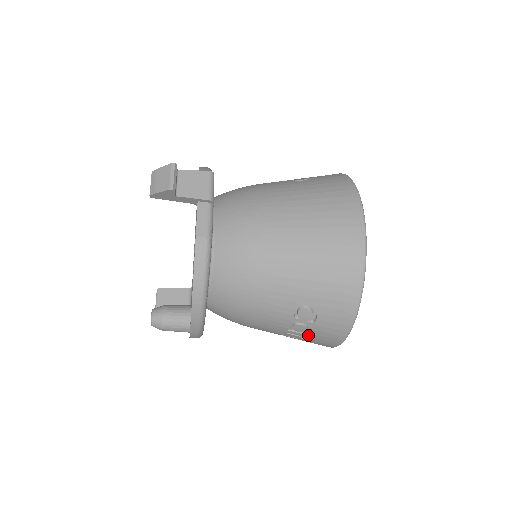
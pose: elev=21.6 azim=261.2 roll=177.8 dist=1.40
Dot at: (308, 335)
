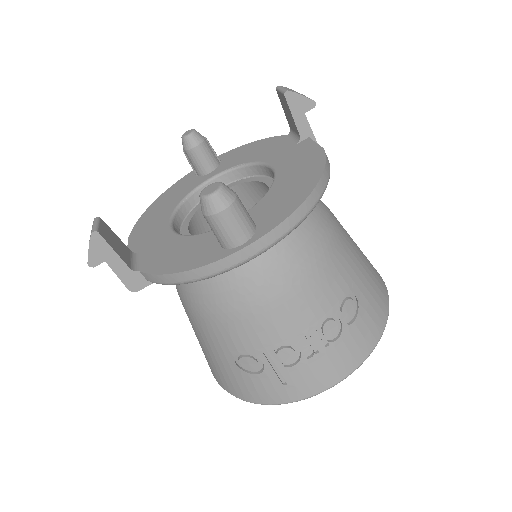
Dot at: (326, 347)
